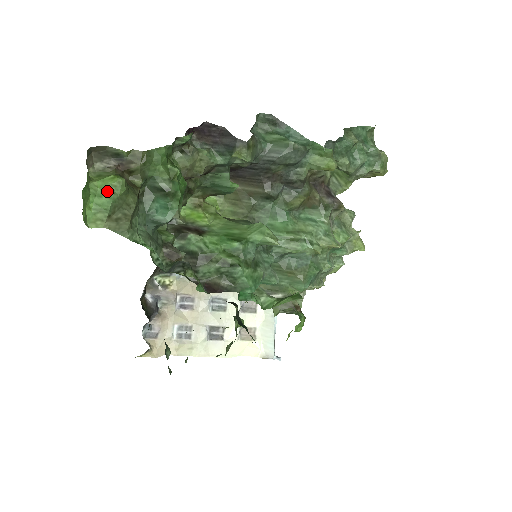
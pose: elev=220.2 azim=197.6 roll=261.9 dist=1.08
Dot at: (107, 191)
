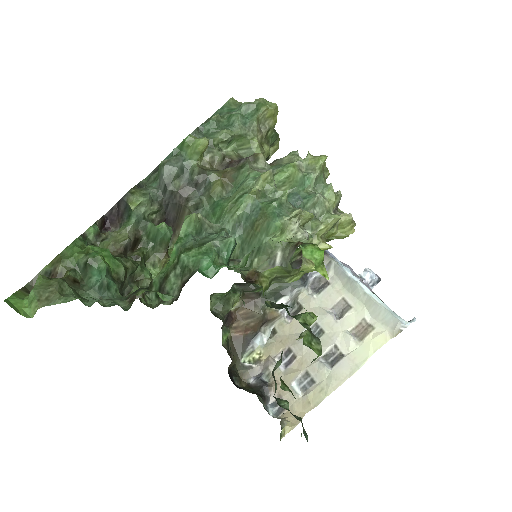
Dot at: (33, 290)
